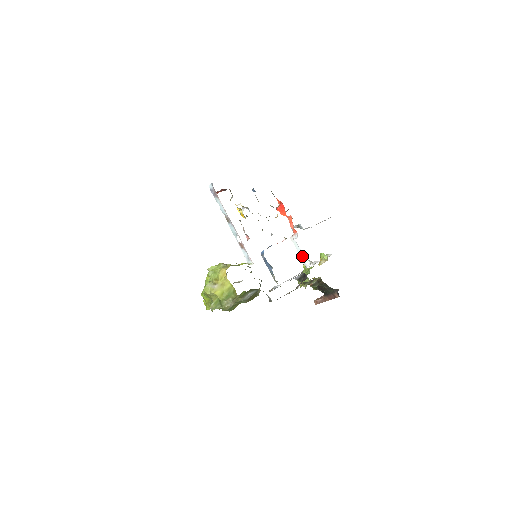
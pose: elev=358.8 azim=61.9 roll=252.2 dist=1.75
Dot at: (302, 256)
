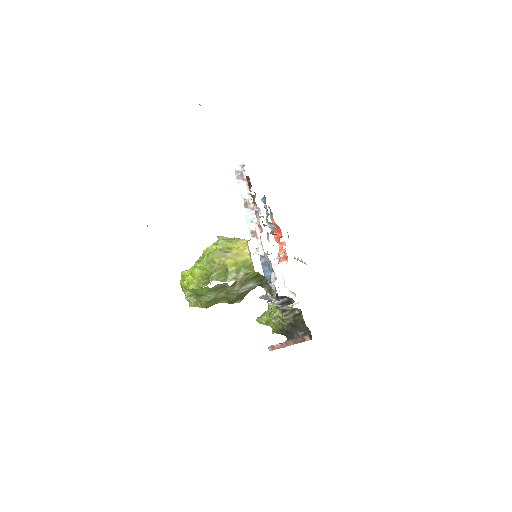
Dot at: (282, 287)
